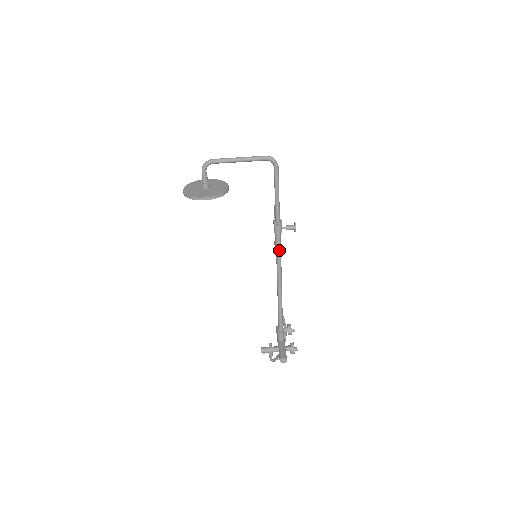
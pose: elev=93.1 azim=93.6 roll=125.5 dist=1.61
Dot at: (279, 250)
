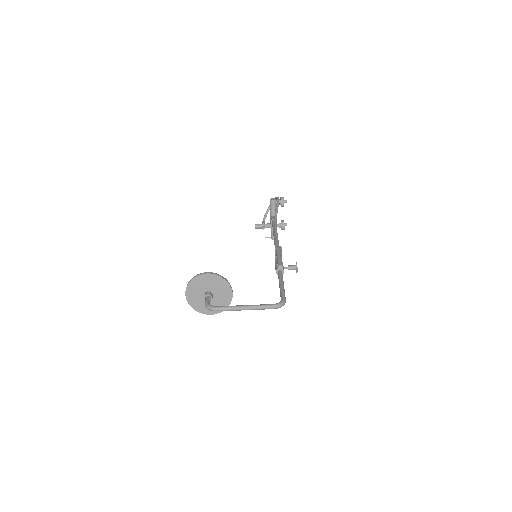
Dot at: occluded
